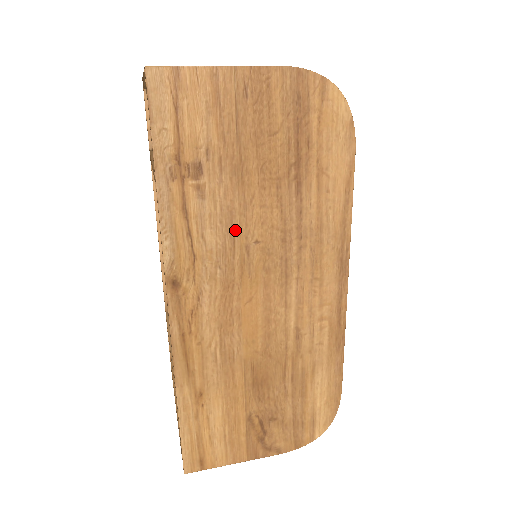
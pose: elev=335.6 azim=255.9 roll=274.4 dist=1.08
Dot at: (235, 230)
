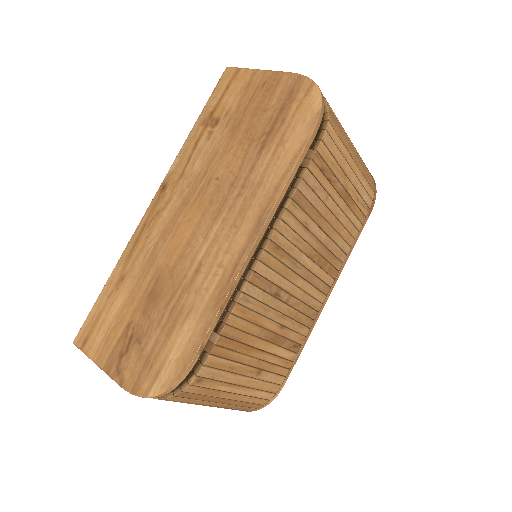
Dot at: (211, 166)
